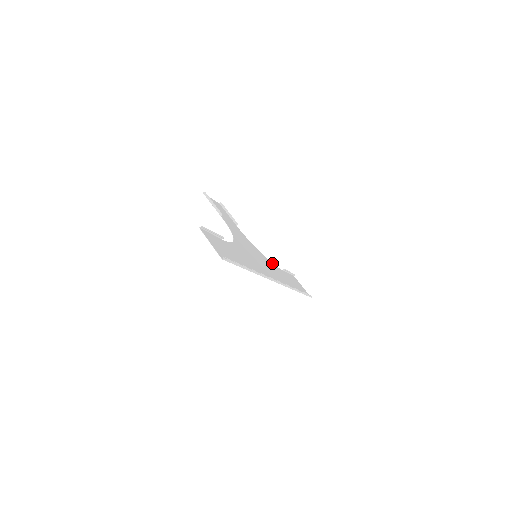
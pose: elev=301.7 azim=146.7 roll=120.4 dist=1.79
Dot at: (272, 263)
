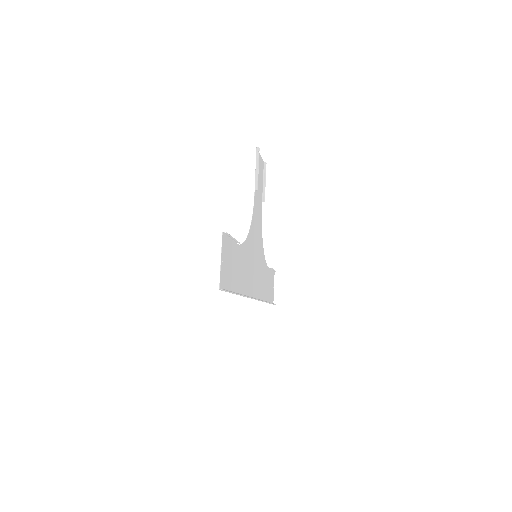
Dot at: (265, 260)
